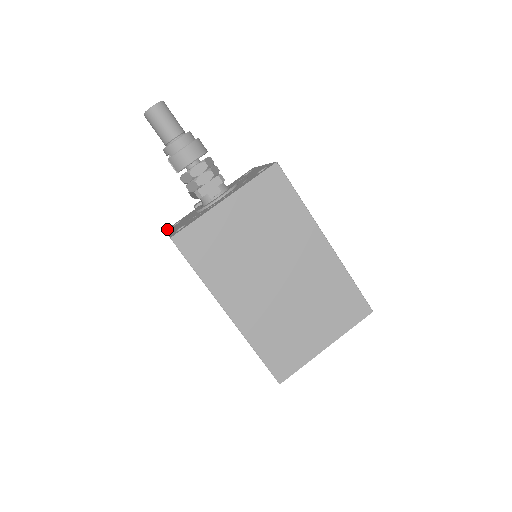
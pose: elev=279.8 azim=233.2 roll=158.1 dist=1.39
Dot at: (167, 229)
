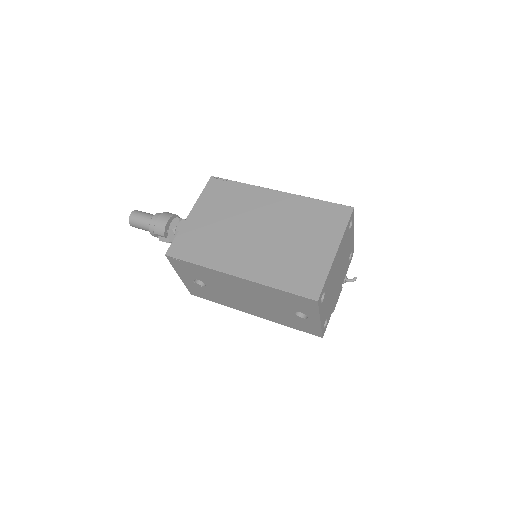
Dot at: (189, 291)
